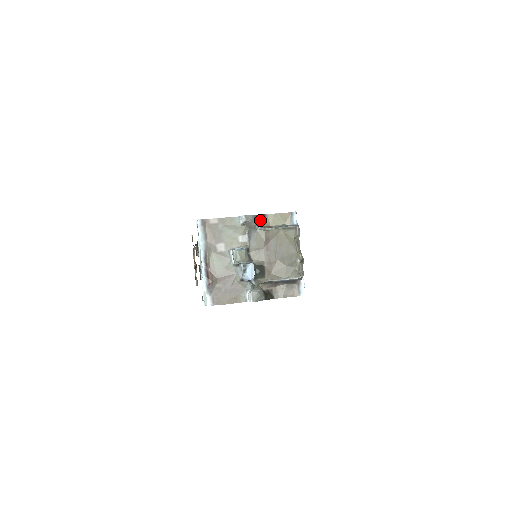
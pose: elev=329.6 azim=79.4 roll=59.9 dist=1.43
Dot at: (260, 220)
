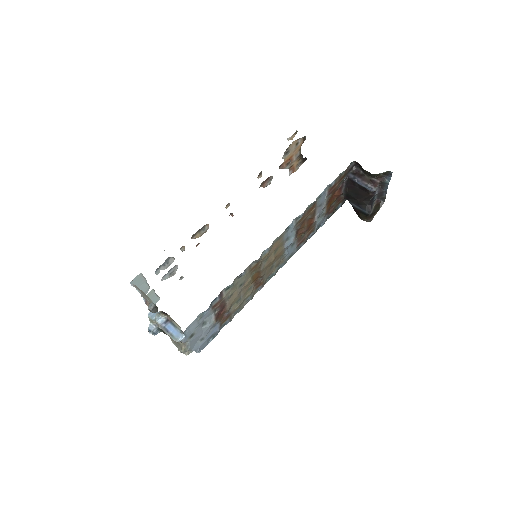
Dot at: (164, 314)
